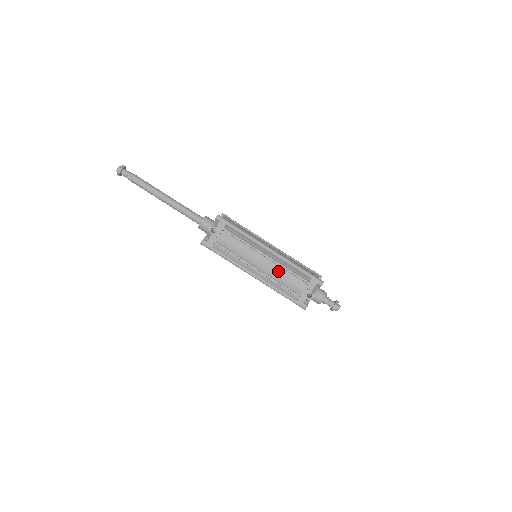
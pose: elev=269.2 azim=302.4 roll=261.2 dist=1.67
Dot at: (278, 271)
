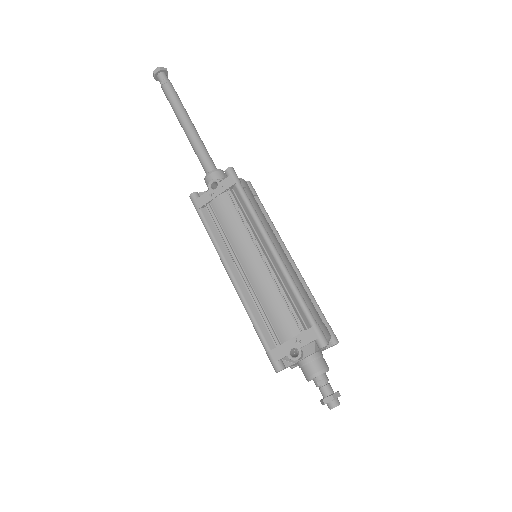
Dot at: (268, 288)
